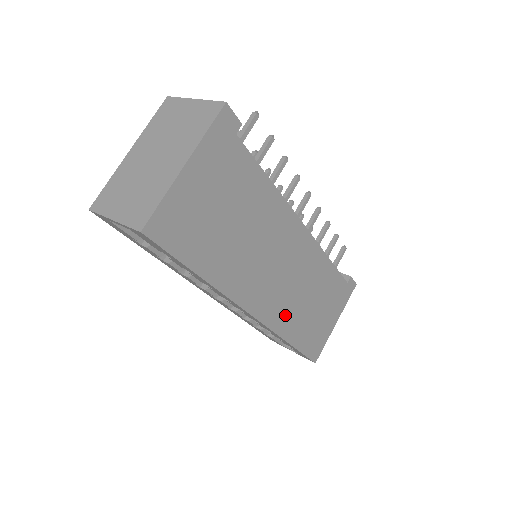
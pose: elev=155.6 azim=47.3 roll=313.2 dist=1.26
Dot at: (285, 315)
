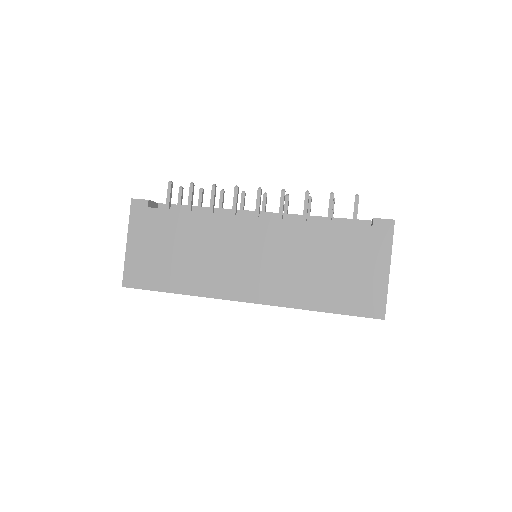
Dot at: (287, 289)
